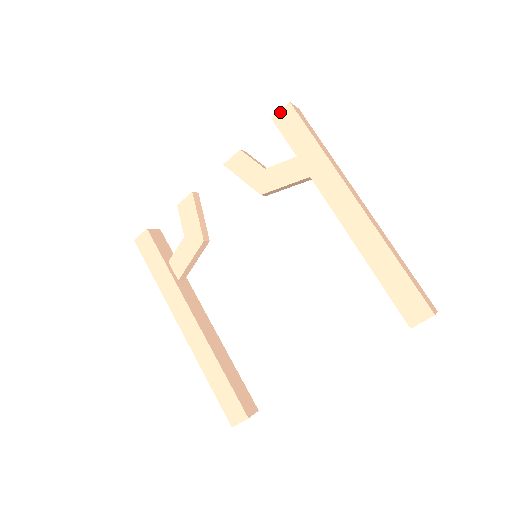
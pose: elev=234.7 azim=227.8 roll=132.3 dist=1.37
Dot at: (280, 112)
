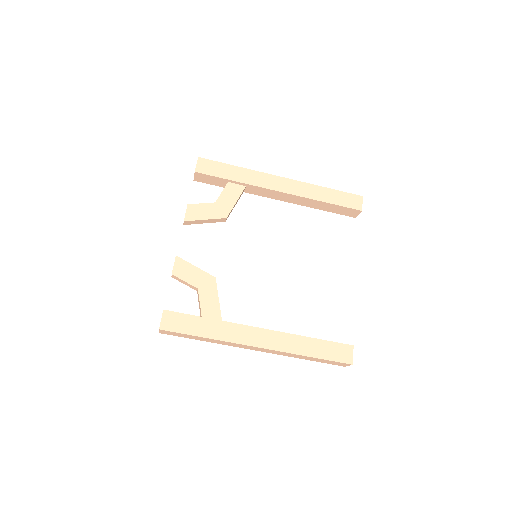
Dot at: (197, 165)
